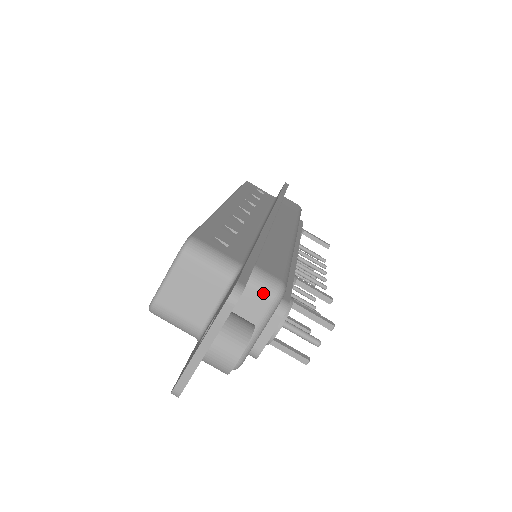
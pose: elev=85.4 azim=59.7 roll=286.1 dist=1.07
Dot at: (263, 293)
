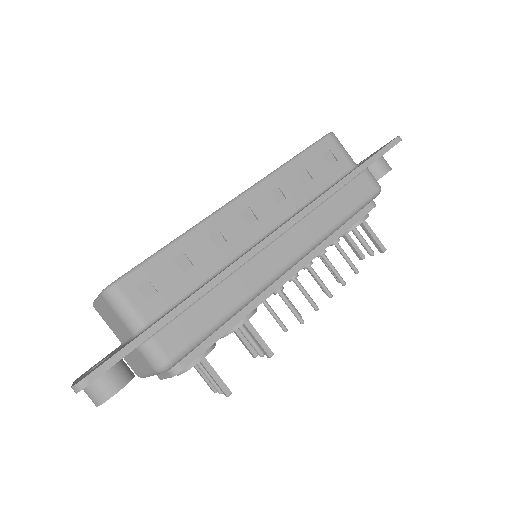
Dot at: (148, 362)
